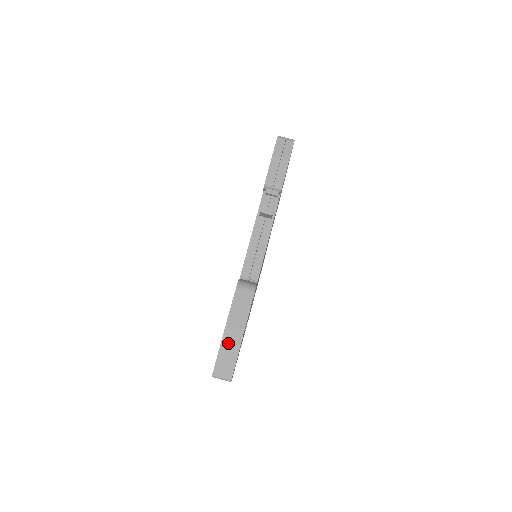
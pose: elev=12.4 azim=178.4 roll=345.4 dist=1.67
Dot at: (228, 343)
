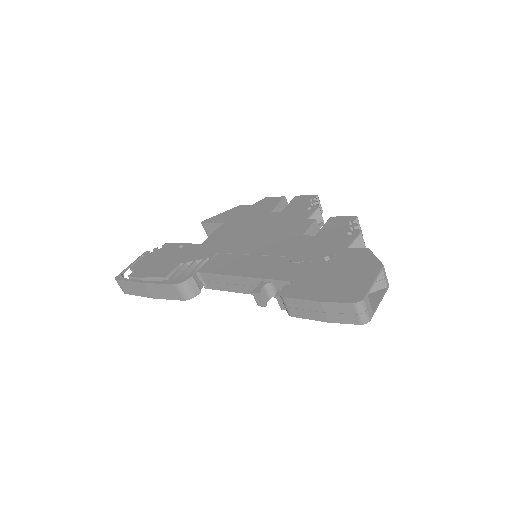
Dot at: (138, 287)
